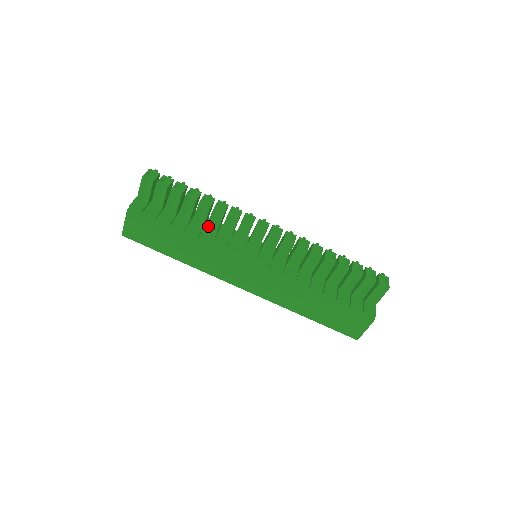
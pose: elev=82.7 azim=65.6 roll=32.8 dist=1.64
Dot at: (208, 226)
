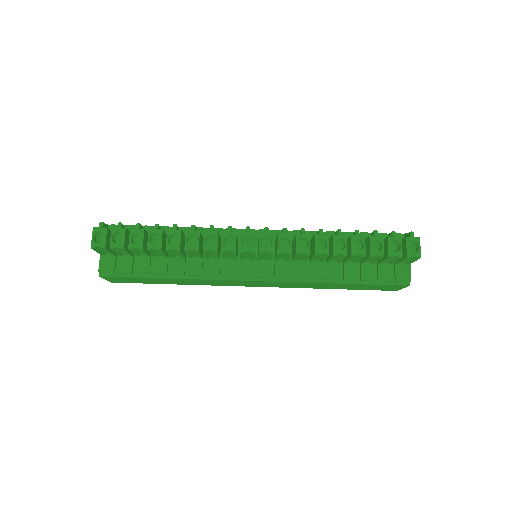
Dot at: (189, 256)
